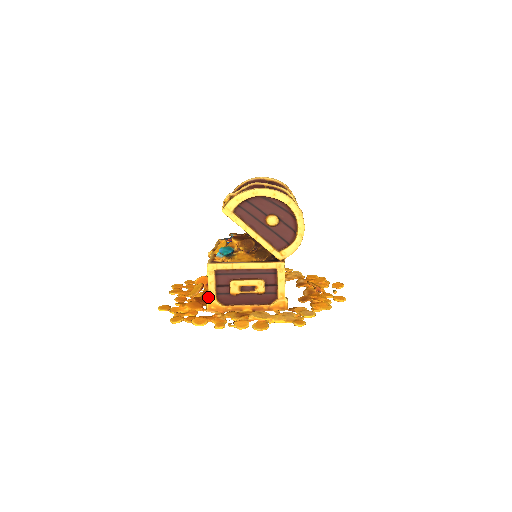
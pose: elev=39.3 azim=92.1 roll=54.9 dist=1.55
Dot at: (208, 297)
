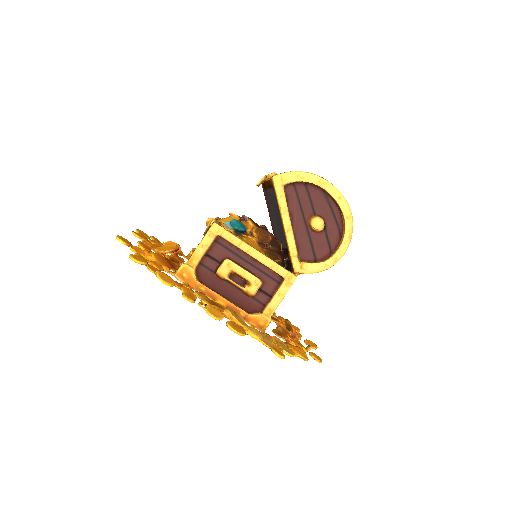
Dot at: (177, 264)
